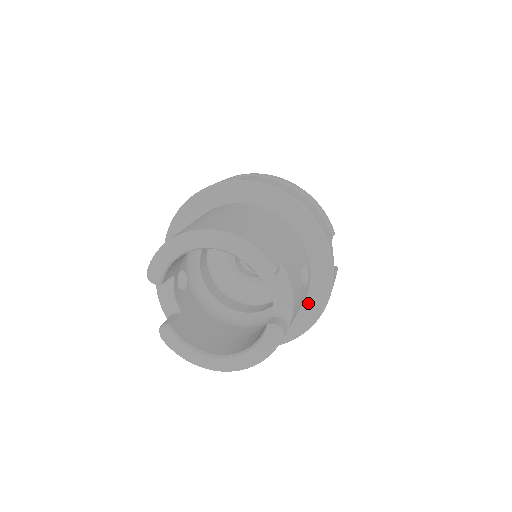
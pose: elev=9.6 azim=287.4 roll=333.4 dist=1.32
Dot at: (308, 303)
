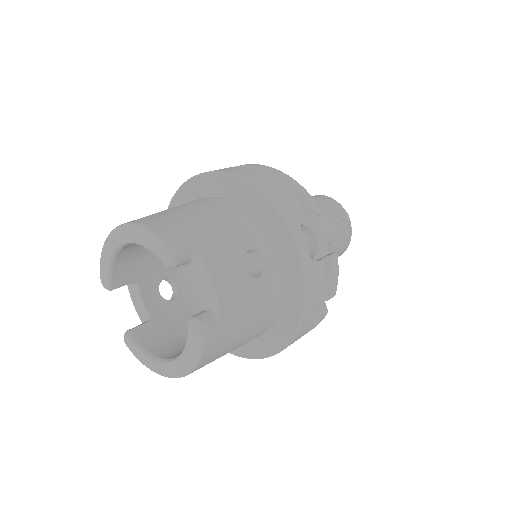
Dot at: (288, 298)
